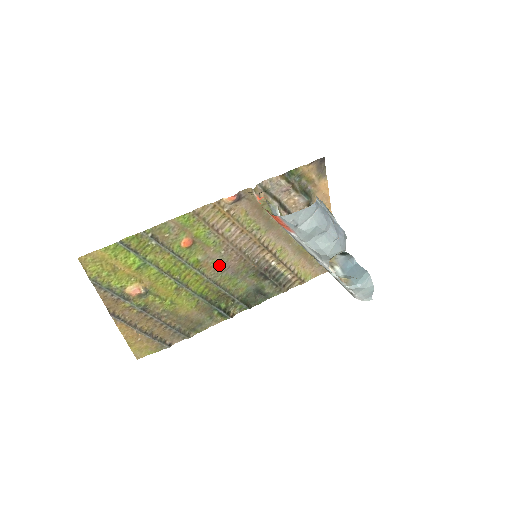
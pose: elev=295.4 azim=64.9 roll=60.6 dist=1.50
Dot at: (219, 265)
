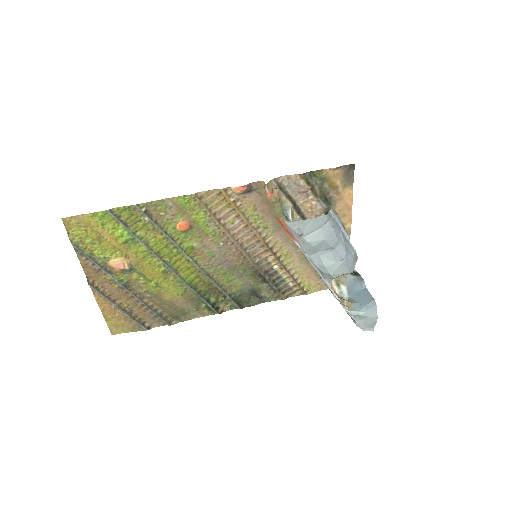
Dot at: (215, 257)
